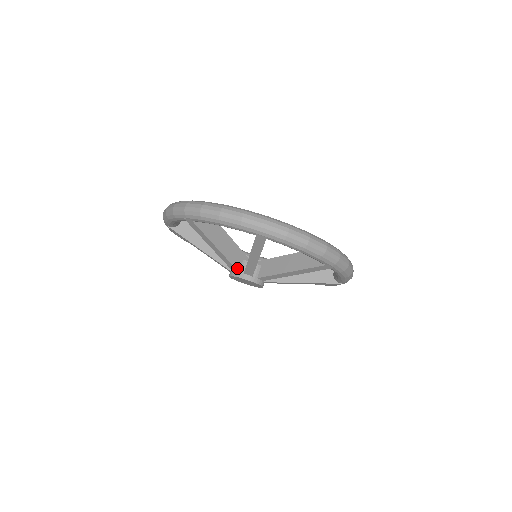
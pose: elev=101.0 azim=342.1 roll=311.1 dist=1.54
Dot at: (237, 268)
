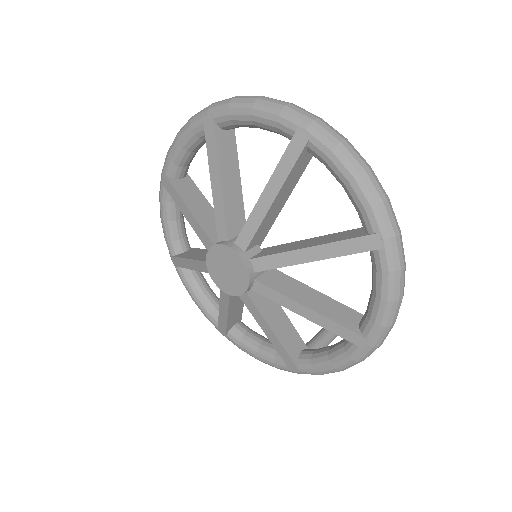
Dot at: (228, 233)
